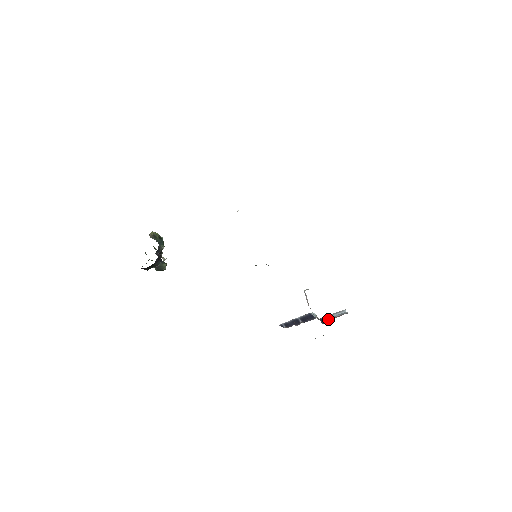
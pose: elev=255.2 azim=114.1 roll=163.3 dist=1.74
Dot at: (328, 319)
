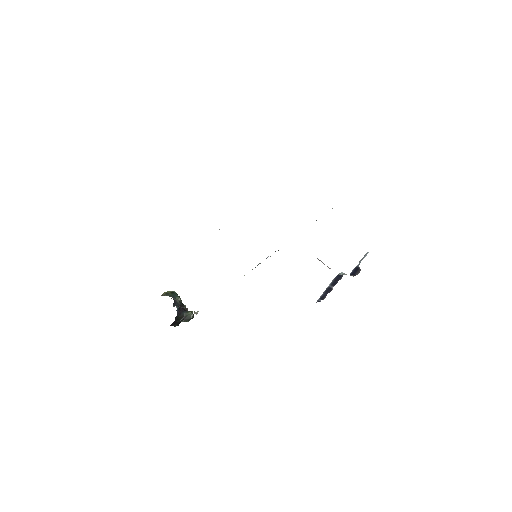
Dot at: (356, 269)
